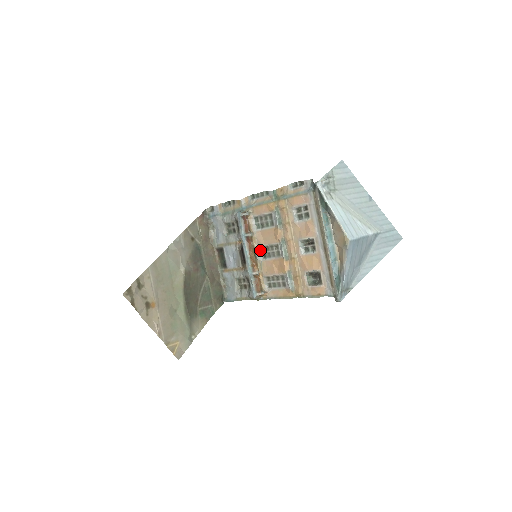
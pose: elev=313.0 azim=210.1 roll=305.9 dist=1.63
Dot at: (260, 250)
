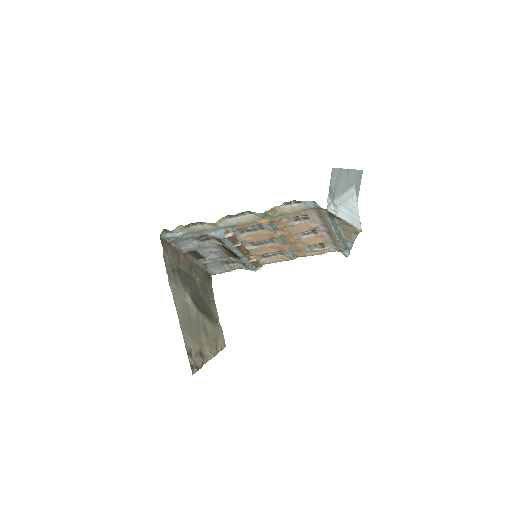
Dot at: (248, 243)
